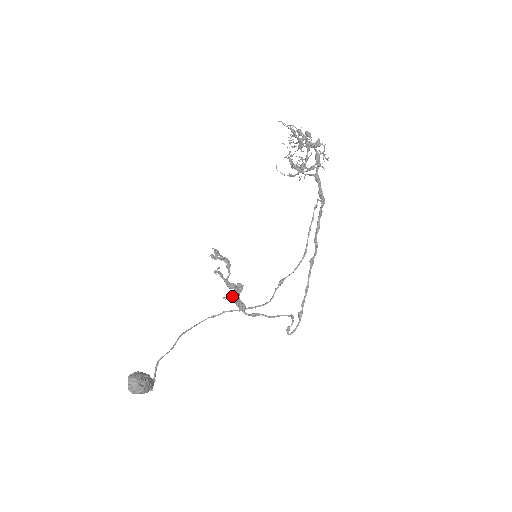
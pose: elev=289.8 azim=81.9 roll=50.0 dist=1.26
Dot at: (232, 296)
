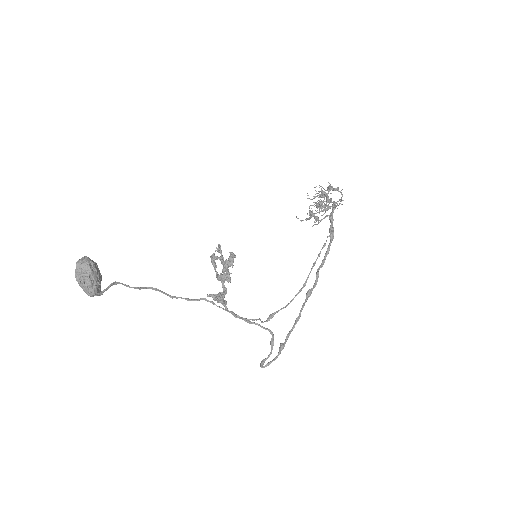
Dot at: (217, 295)
